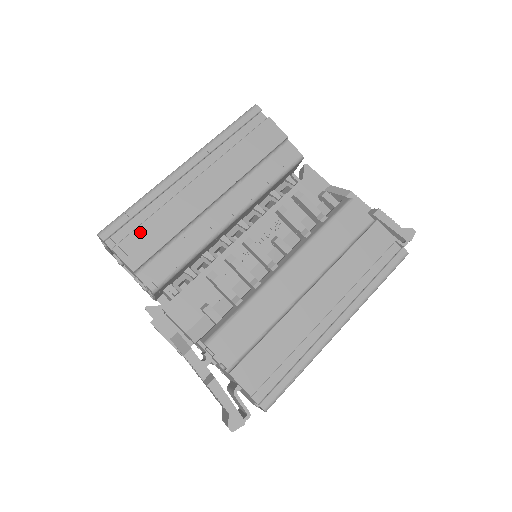
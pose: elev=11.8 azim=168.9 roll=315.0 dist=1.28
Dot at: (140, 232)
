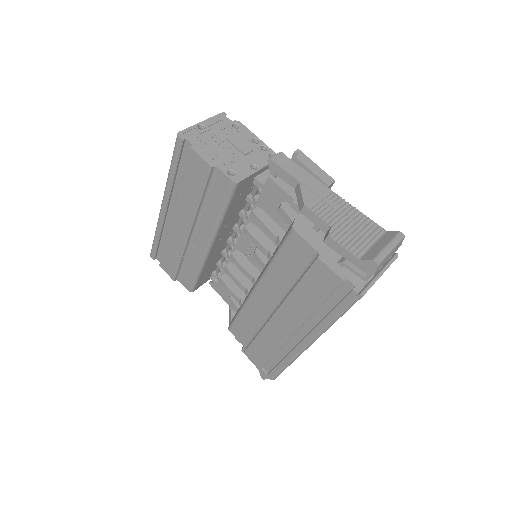
Dot at: (165, 256)
